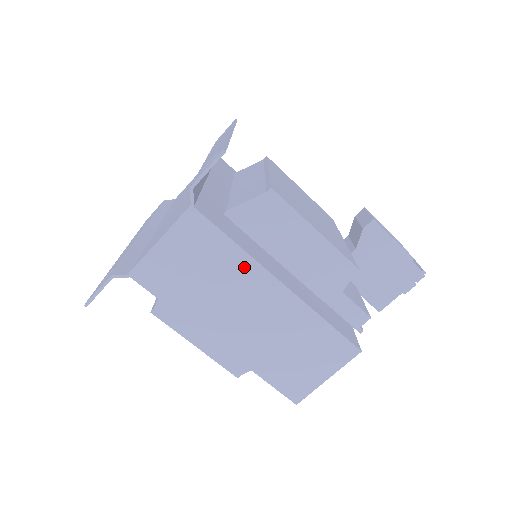
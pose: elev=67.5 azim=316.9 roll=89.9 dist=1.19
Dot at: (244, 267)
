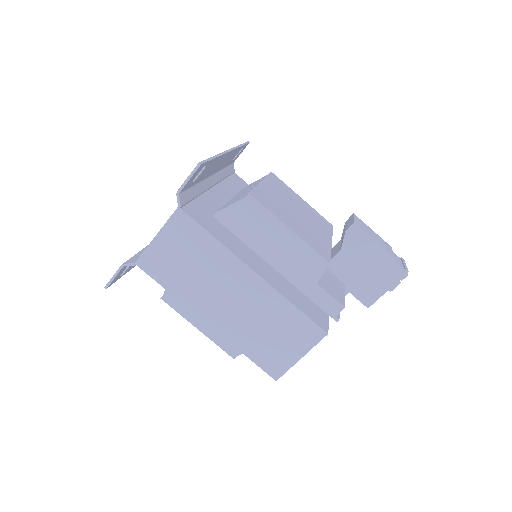
Dot at: (222, 257)
